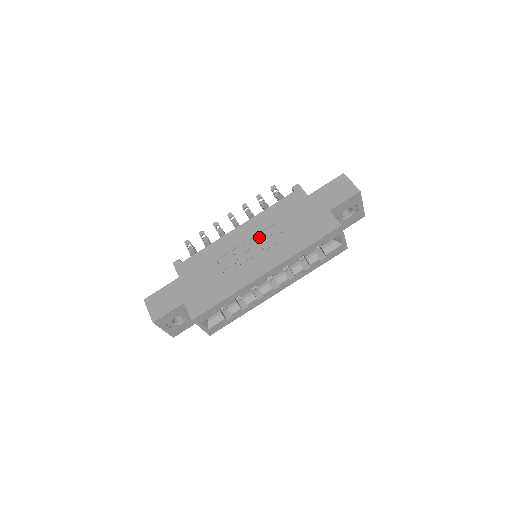
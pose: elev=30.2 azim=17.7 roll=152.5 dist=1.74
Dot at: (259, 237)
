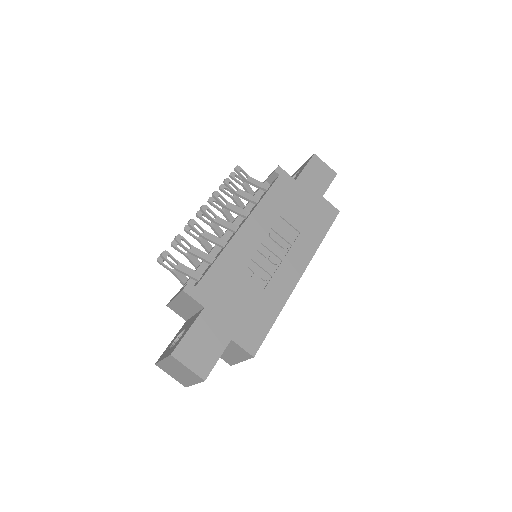
Dot at: (273, 235)
